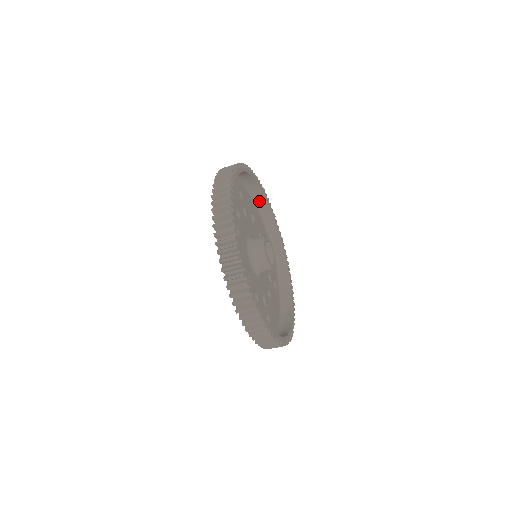
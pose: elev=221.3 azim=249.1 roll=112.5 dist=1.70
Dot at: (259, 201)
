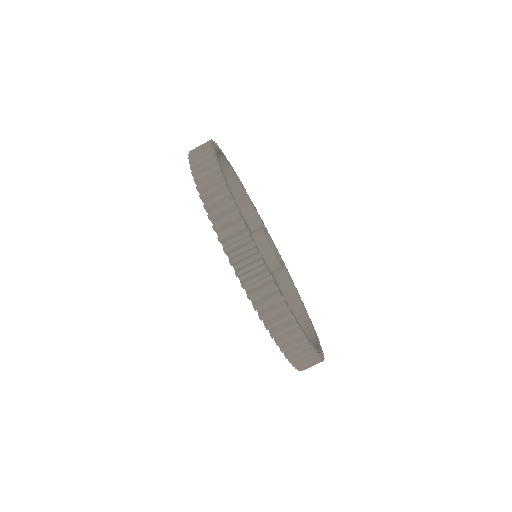
Dot at: occluded
